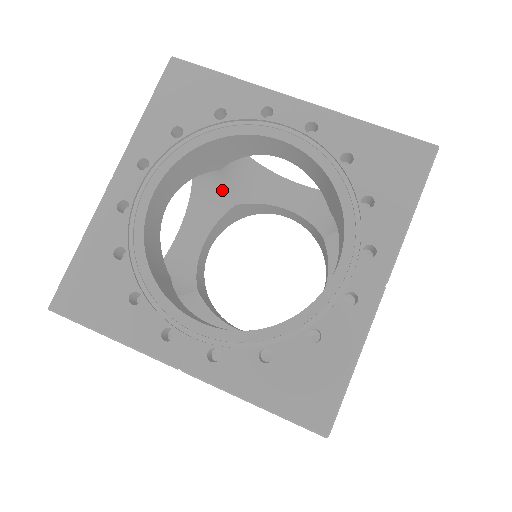
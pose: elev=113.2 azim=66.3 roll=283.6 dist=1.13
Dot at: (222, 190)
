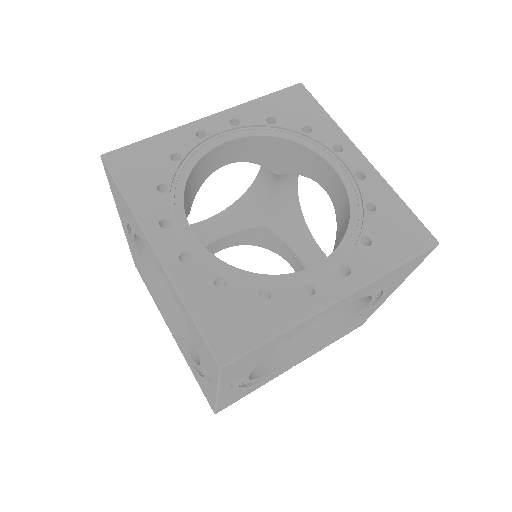
Dot at: occluded
